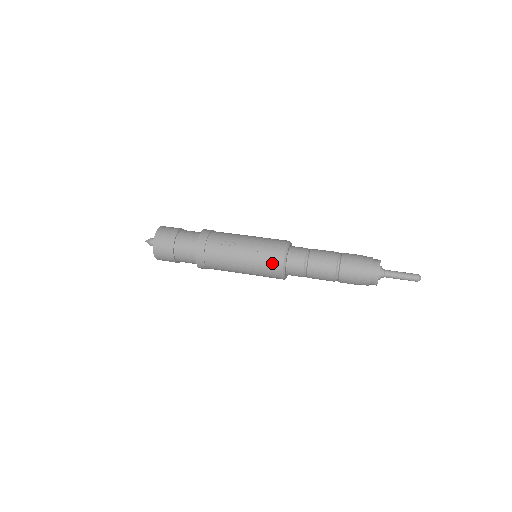
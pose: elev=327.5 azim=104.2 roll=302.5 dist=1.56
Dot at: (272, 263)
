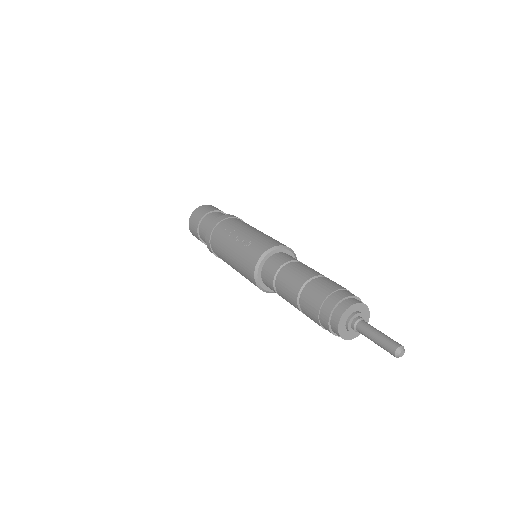
Dot at: (248, 262)
